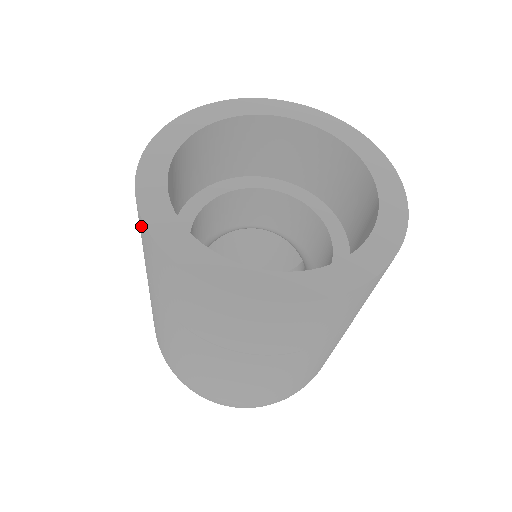
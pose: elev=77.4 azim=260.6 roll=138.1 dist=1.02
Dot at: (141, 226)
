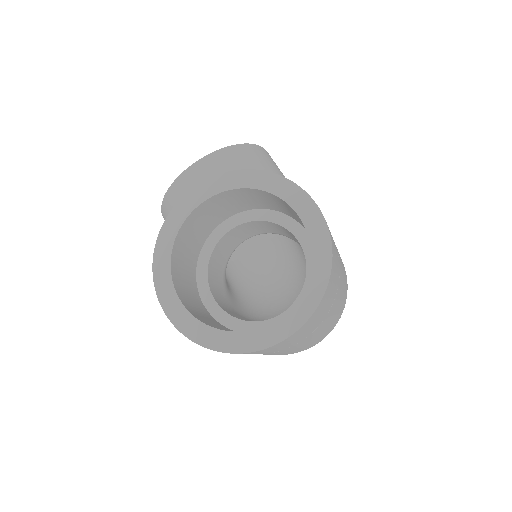
Dot at: occluded
